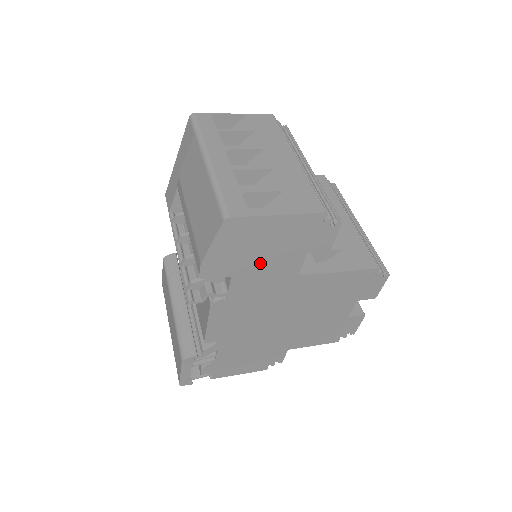
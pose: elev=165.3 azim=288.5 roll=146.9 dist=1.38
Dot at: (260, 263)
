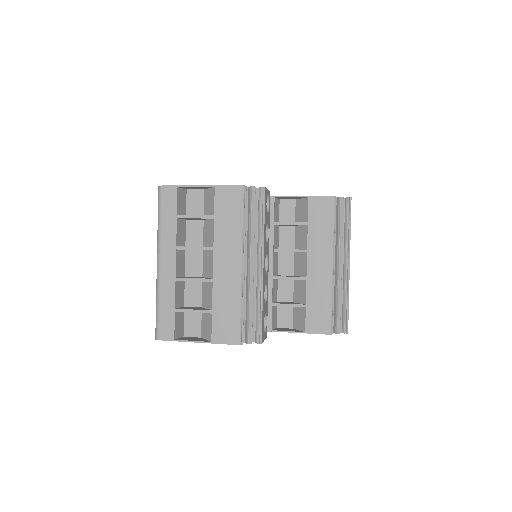
Dot at: occluded
